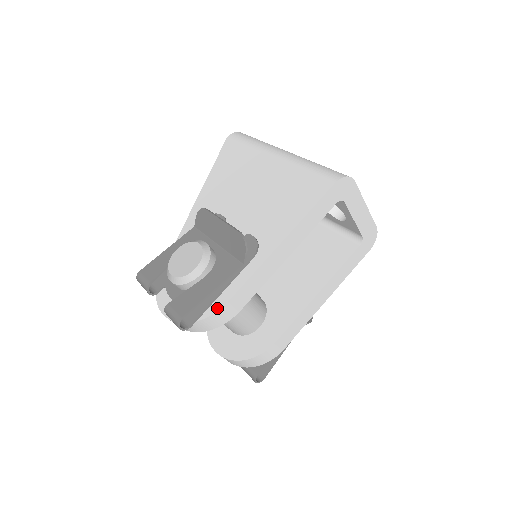
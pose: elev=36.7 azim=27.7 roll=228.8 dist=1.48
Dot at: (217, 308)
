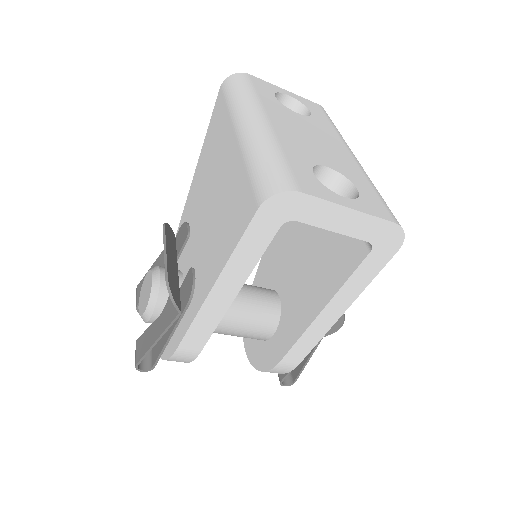
Dot at: (171, 353)
